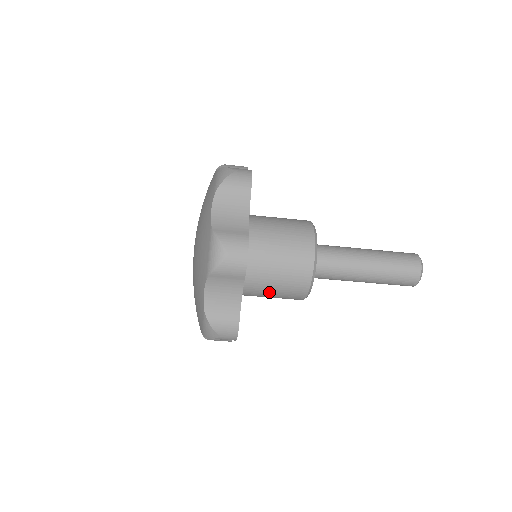
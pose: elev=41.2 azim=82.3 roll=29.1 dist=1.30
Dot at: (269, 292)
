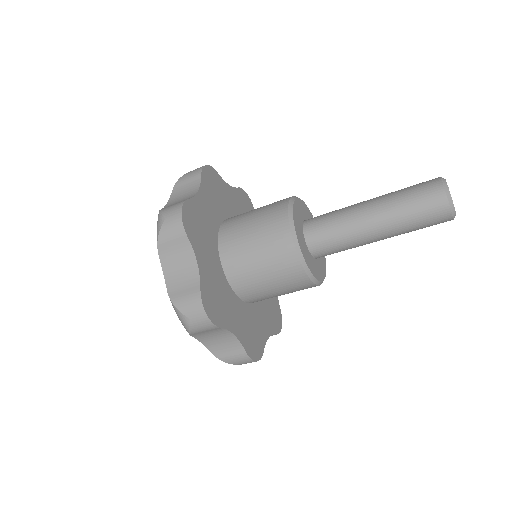
Dot at: (278, 295)
